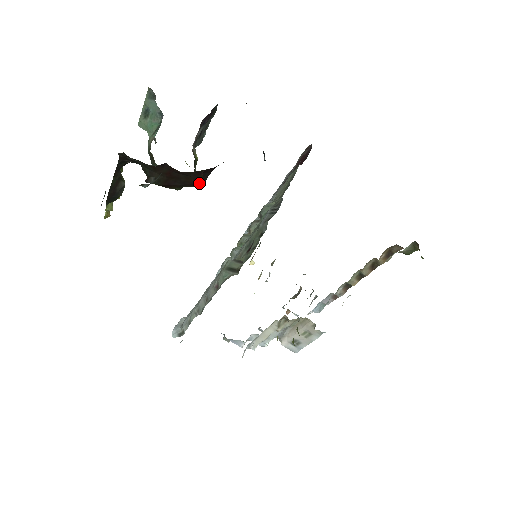
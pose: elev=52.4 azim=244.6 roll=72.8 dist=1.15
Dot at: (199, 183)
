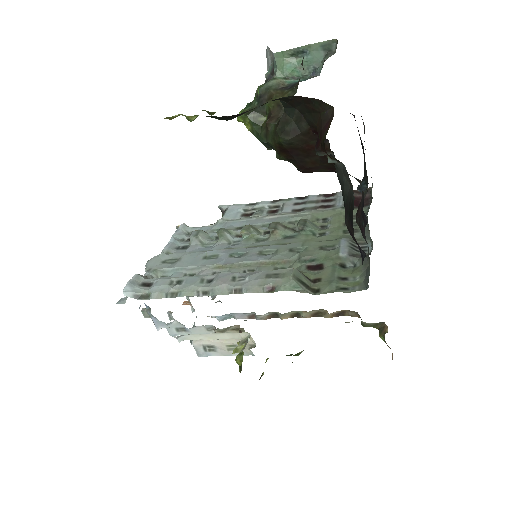
Dot at: (308, 171)
